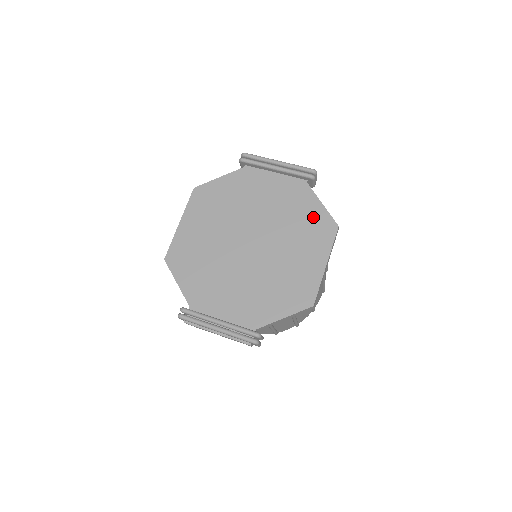
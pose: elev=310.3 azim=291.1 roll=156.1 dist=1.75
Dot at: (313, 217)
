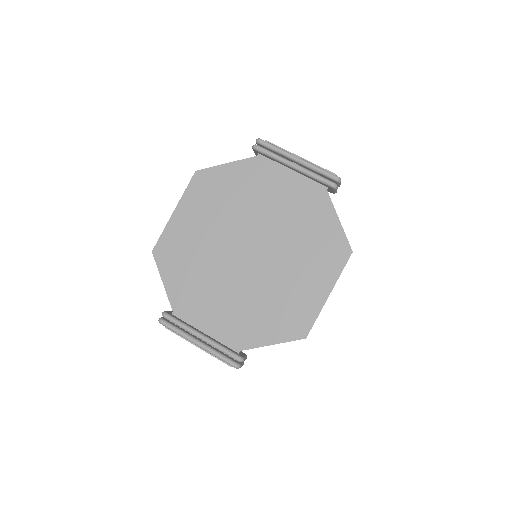
Dot at: (326, 235)
